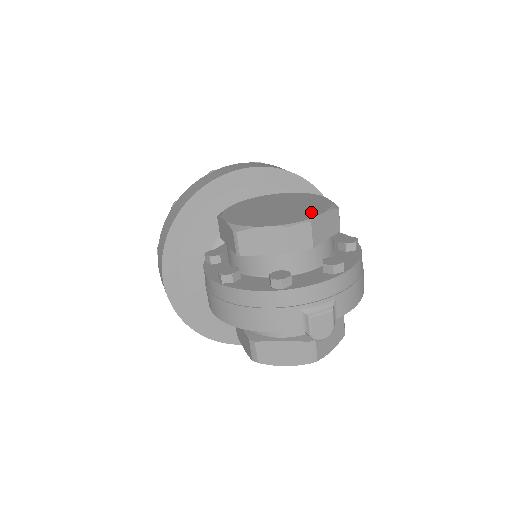
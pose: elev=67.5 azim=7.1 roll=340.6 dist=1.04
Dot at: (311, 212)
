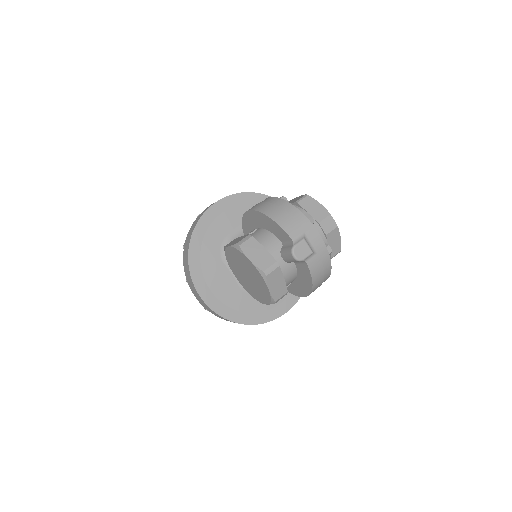
Dot at: occluded
